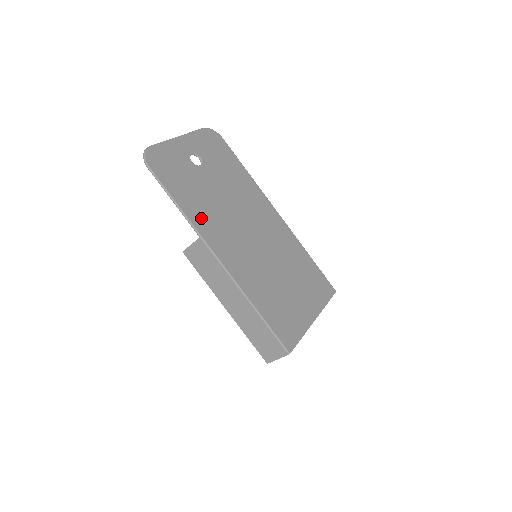
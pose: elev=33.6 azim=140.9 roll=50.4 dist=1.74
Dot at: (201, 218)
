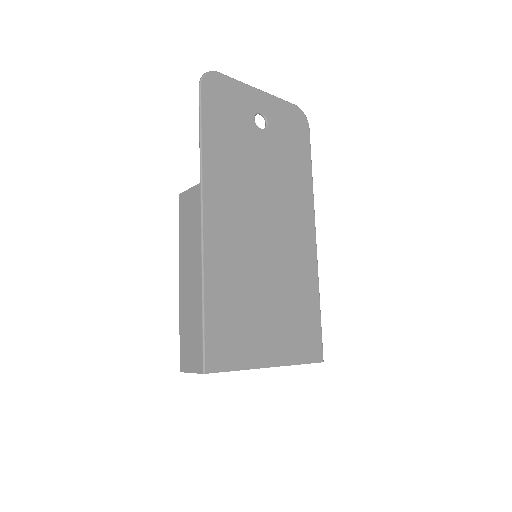
Dot at: (218, 169)
